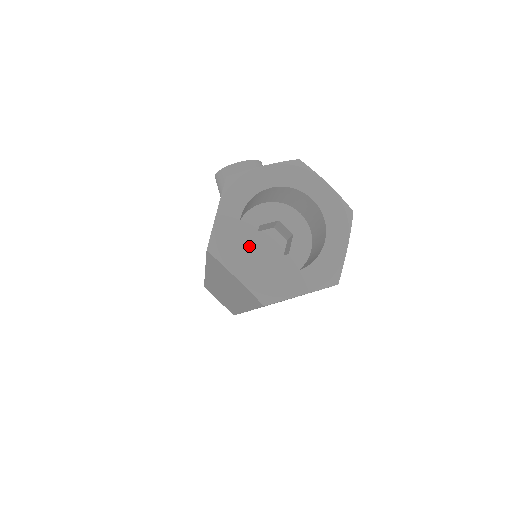
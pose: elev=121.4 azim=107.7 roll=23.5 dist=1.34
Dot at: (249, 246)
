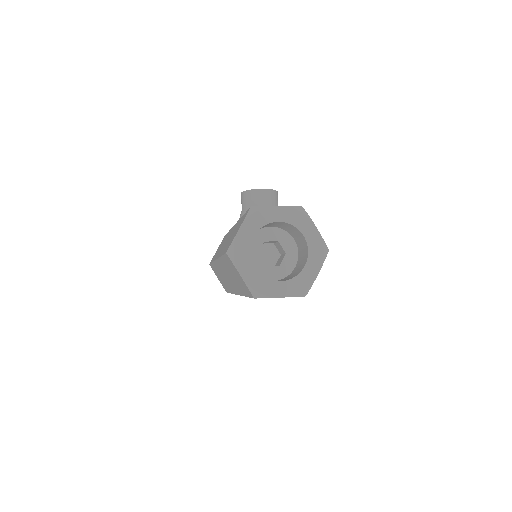
Dot at: (254, 254)
